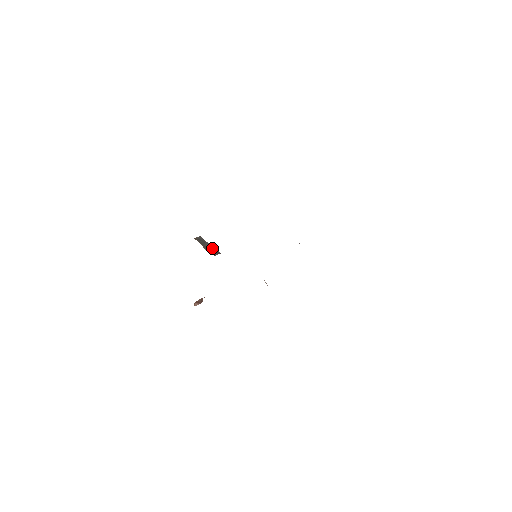
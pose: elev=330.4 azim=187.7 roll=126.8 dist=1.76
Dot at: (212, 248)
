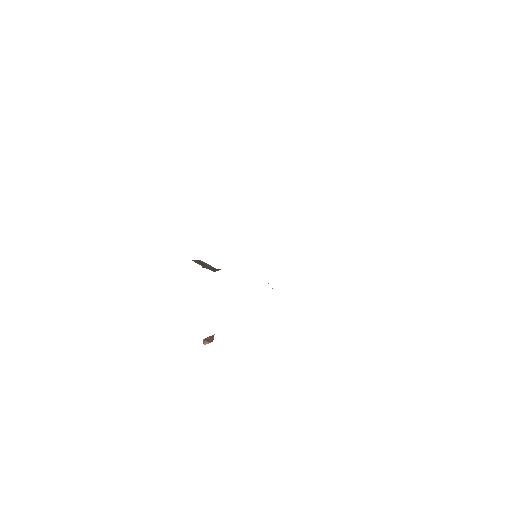
Dot at: (213, 268)
